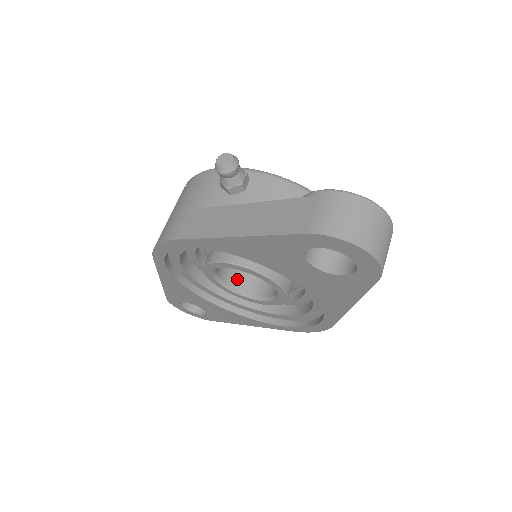
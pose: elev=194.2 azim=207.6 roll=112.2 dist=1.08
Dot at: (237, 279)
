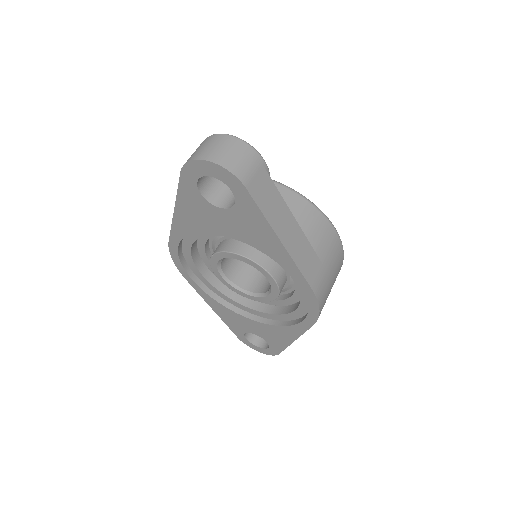
Dot at: (253, 285)
